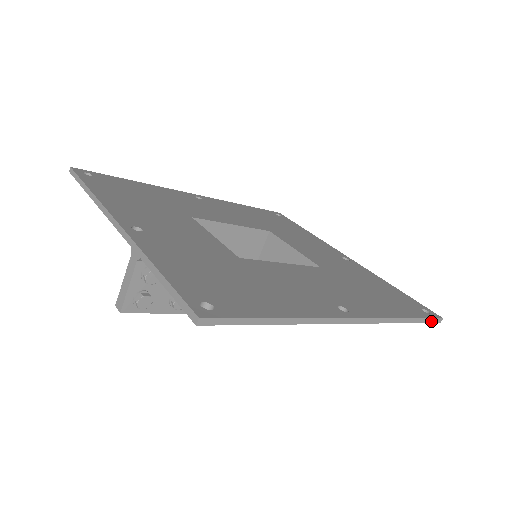
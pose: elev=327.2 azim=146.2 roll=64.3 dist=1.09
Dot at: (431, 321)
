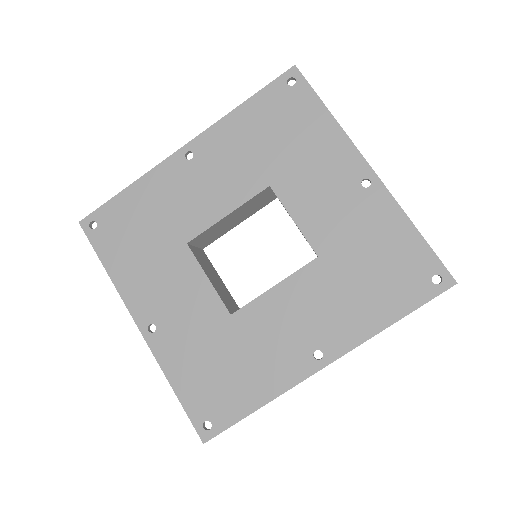
Dot at: (437, 295)
